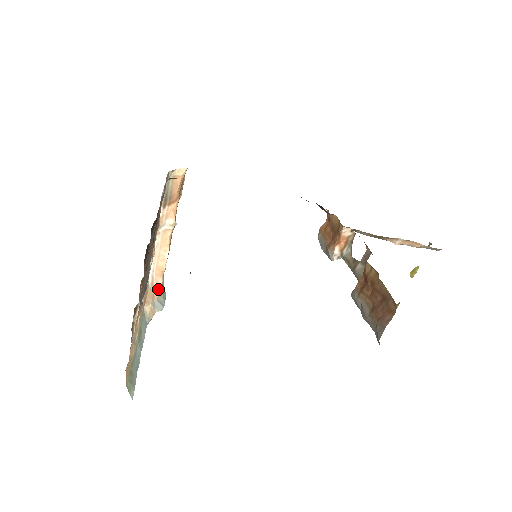
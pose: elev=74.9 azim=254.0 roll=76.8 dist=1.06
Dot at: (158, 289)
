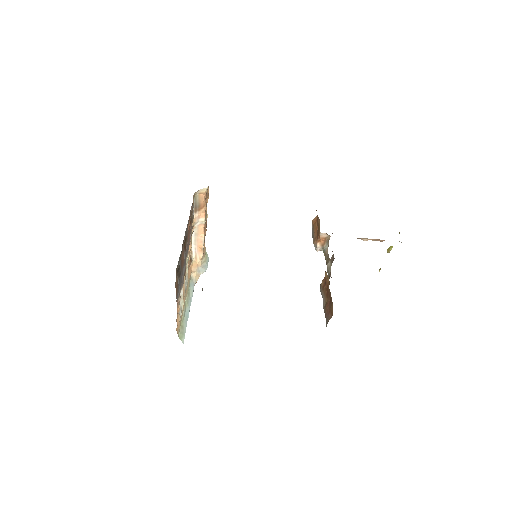
Dot at: (200, 260)
